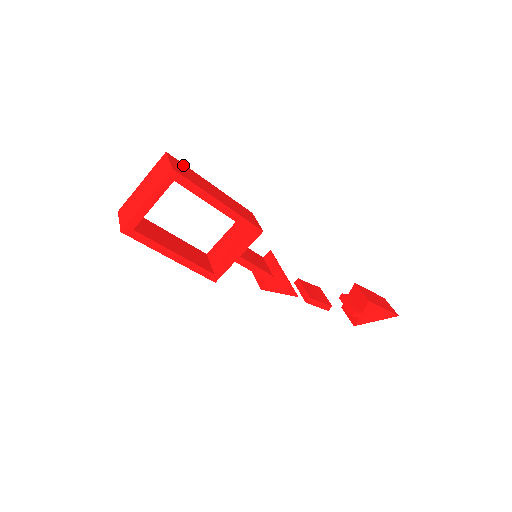
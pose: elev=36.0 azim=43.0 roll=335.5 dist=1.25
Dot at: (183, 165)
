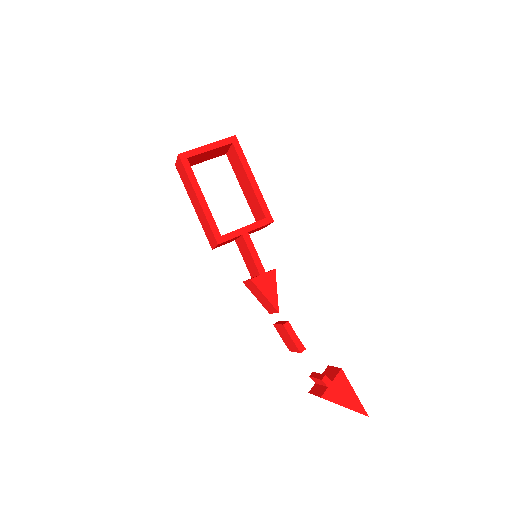
Dot at: occluded
